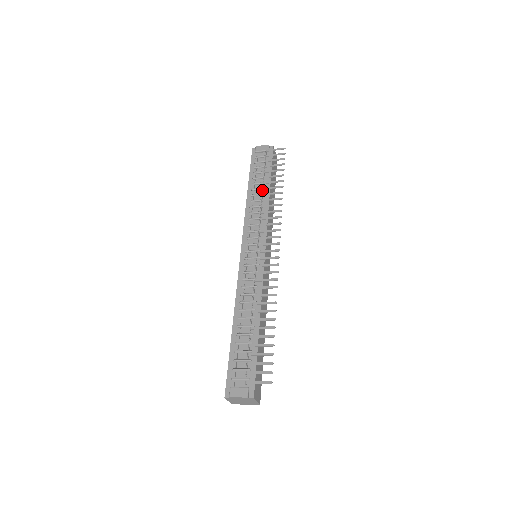
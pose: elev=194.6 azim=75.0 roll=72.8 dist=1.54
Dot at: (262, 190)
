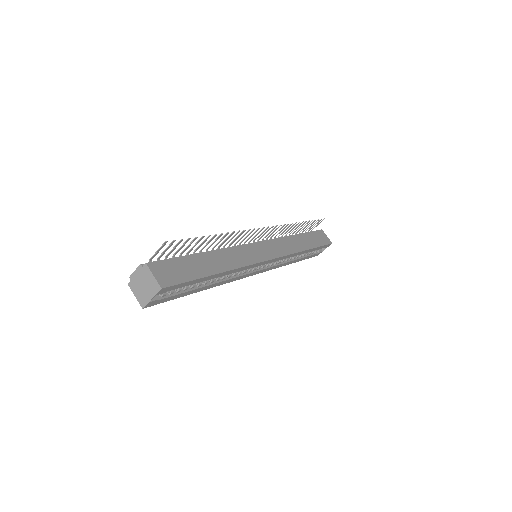
Dot at: occluded
